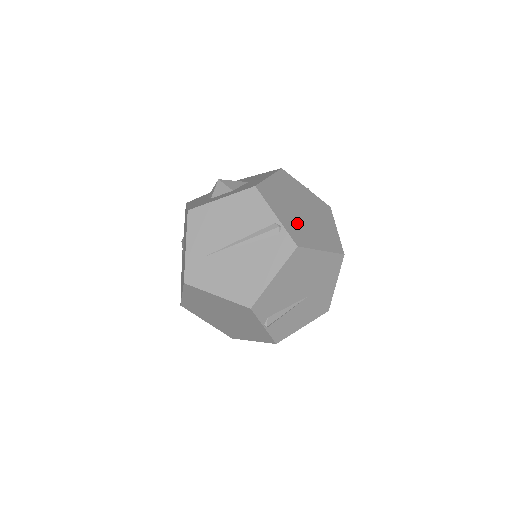
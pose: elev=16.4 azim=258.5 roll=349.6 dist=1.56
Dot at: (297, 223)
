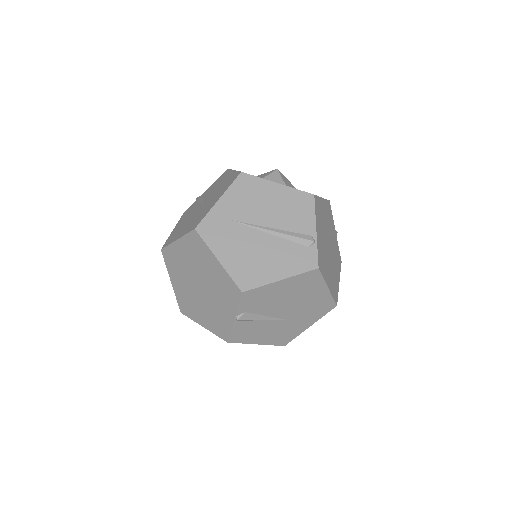
Dot at: (324, 250)
